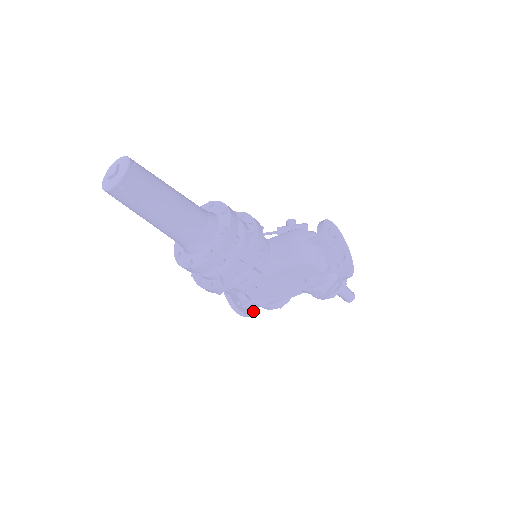
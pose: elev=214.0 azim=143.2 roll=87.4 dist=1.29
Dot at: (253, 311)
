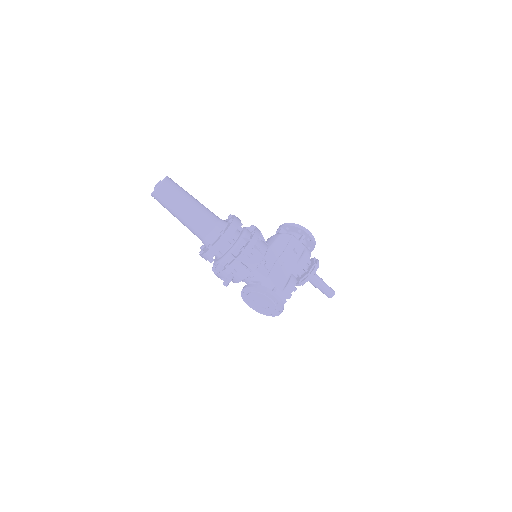
Dot at: occluded
